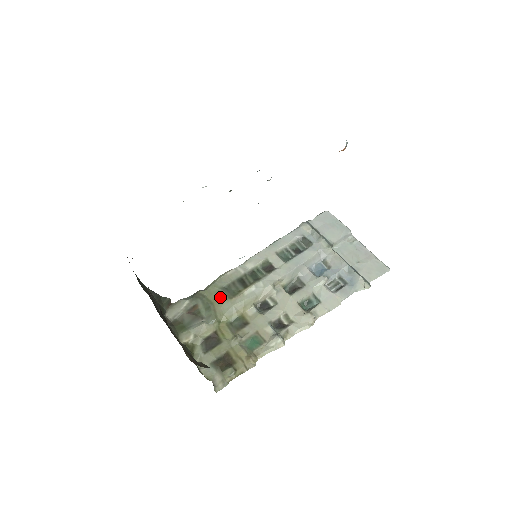
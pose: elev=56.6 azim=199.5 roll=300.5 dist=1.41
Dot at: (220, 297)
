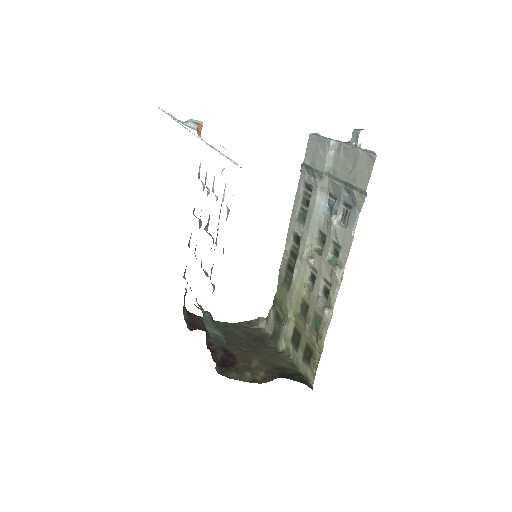
Dot at: (283, 294)
